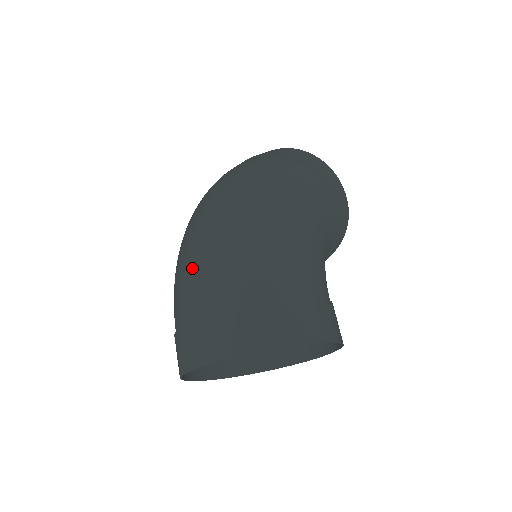
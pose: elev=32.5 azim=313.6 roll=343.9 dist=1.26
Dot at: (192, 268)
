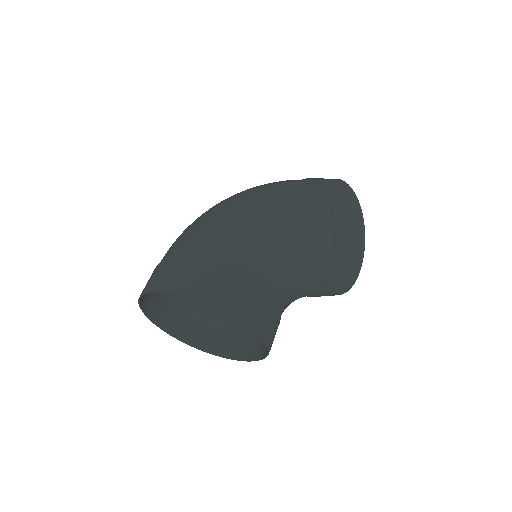
Dot at: occluded
